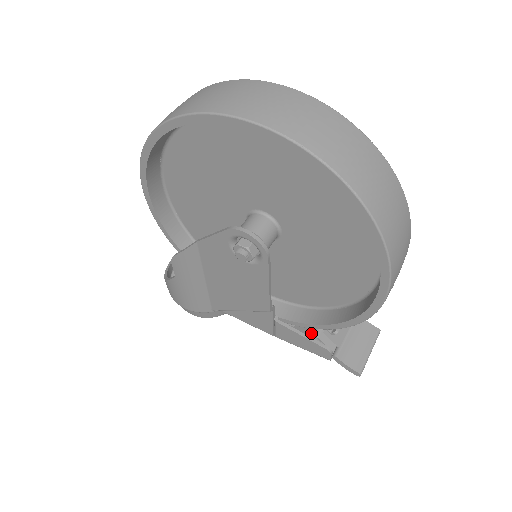
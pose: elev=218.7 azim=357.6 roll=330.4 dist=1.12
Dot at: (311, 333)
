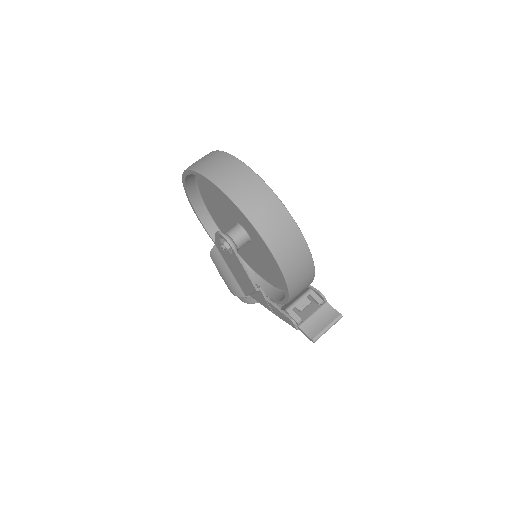
Dot at: (285, 309)
